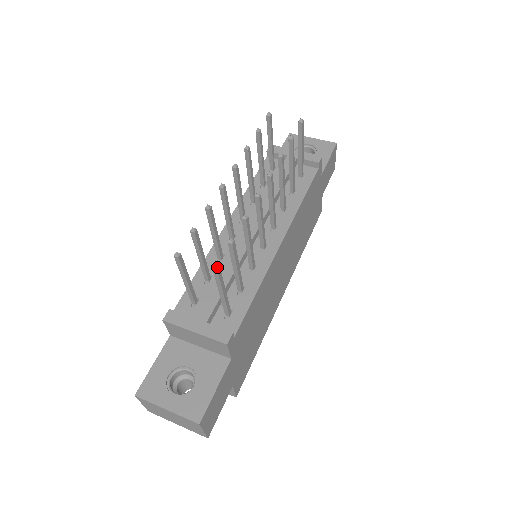
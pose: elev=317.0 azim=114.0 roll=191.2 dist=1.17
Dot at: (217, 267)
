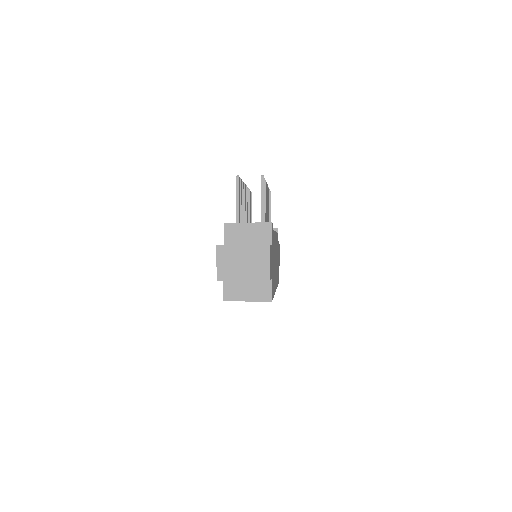
Dot at: (263, 176)
